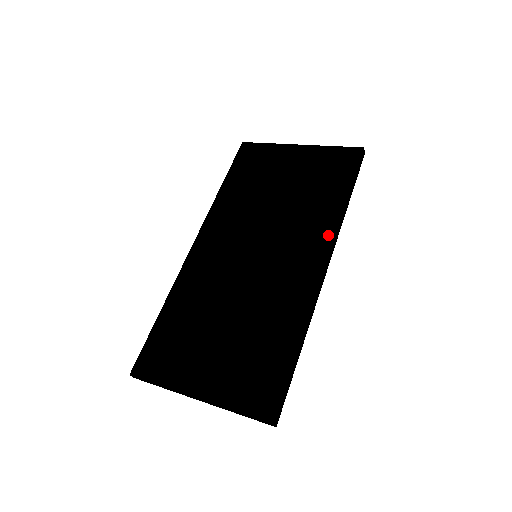
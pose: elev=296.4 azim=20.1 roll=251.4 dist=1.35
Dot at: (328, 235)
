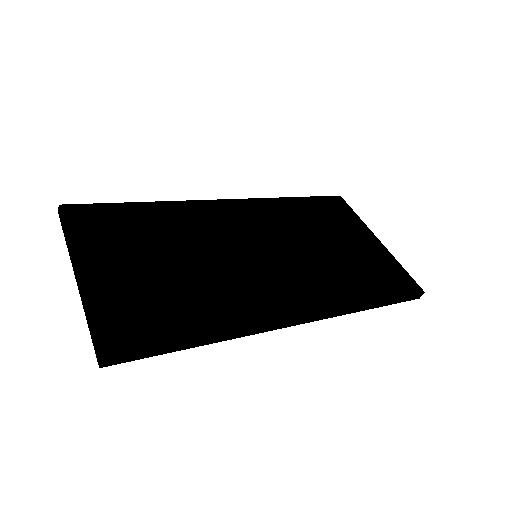
Dot at: (327, 305)
